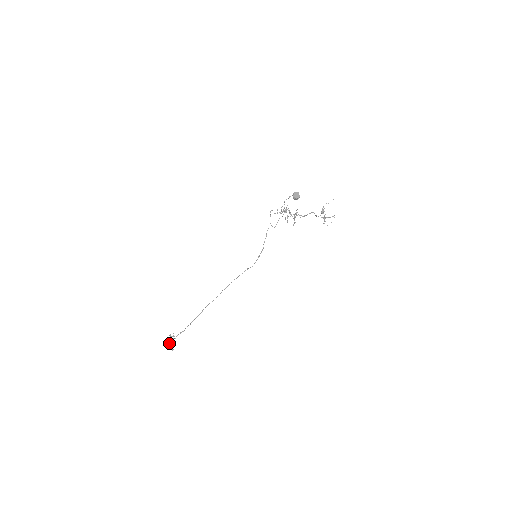
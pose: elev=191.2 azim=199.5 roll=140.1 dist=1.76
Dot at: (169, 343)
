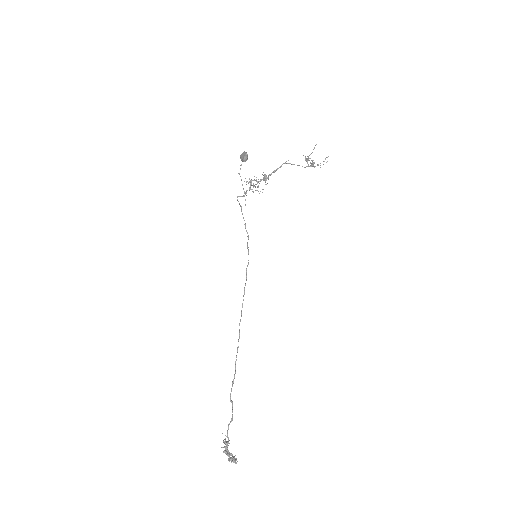
Dot at: (223, 452)
